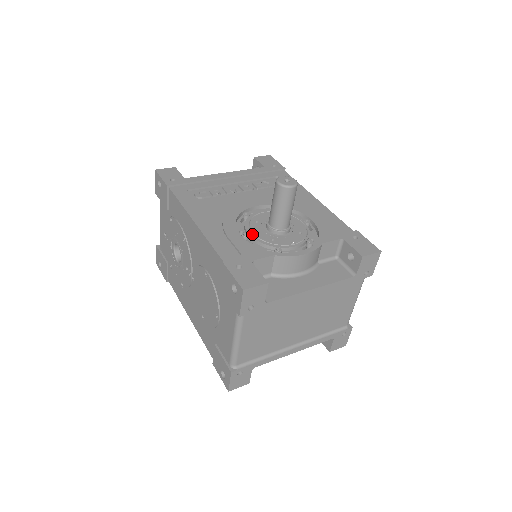
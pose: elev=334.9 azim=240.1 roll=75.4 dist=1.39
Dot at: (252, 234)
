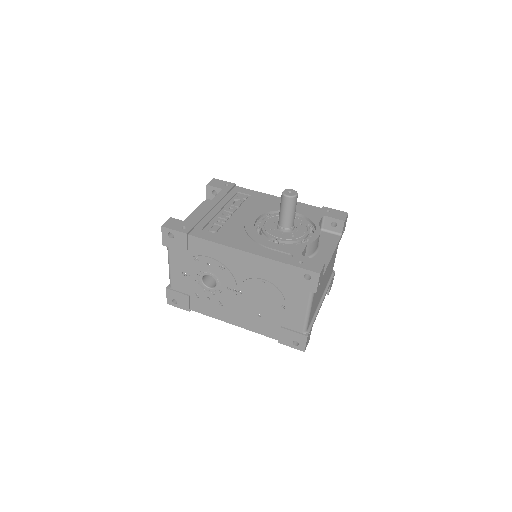
Dot at: (279, 239)
